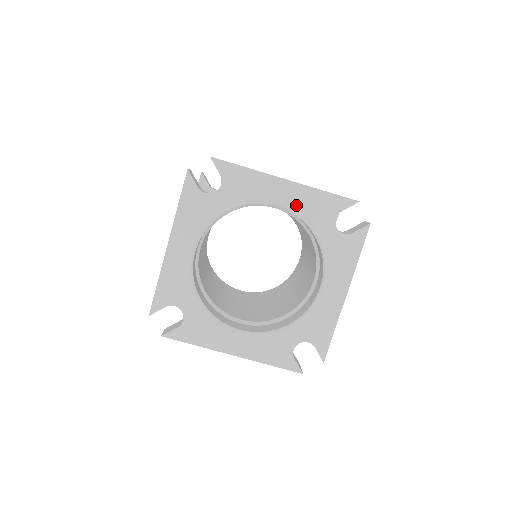
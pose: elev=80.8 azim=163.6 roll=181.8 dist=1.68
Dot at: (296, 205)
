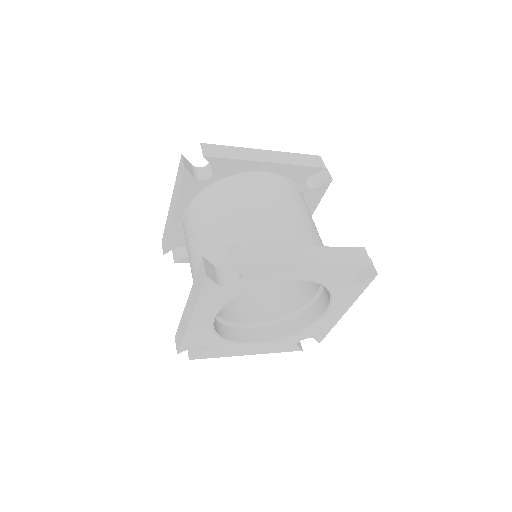
Dot at: (313, 277)
